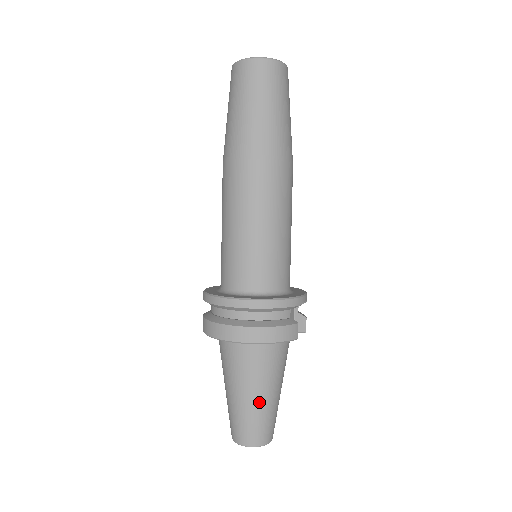
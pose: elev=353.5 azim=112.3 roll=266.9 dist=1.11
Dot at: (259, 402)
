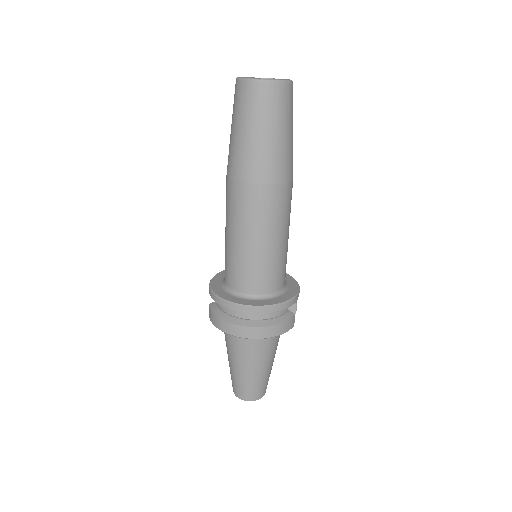
Dot at: (261, 372)
